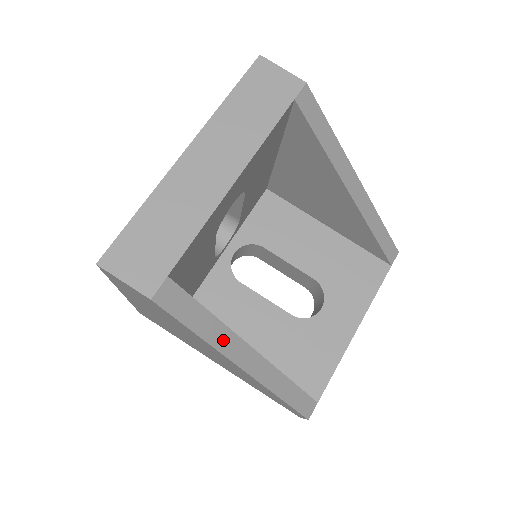
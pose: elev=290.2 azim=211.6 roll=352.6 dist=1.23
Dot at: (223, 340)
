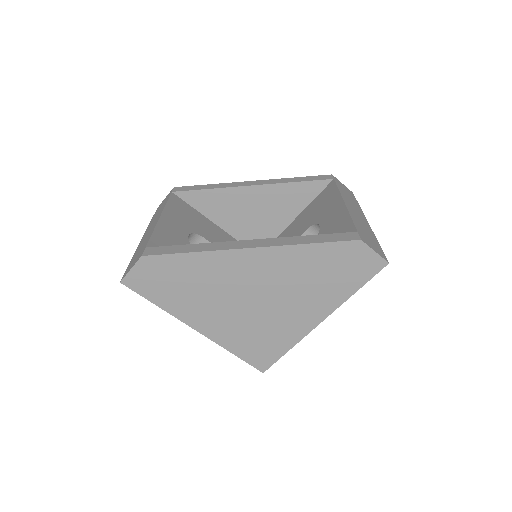
Dot at: (212, 247)
